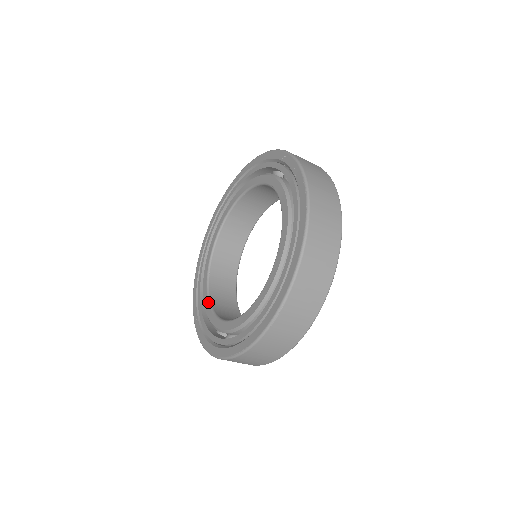
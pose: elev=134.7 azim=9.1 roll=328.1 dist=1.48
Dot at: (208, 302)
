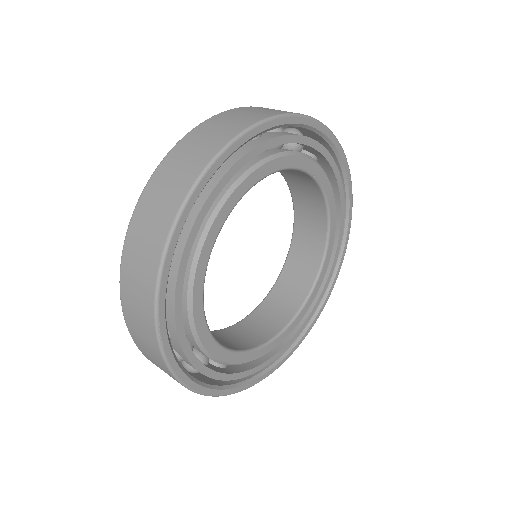
Dot at: (212, 331)
